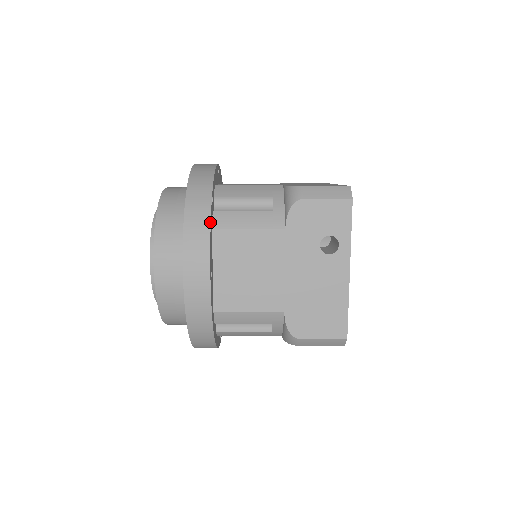
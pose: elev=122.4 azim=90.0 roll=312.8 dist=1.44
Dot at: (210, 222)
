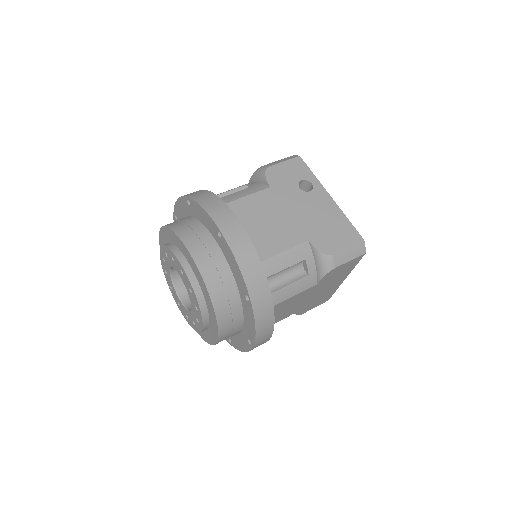
Dot at: (217, 196)
